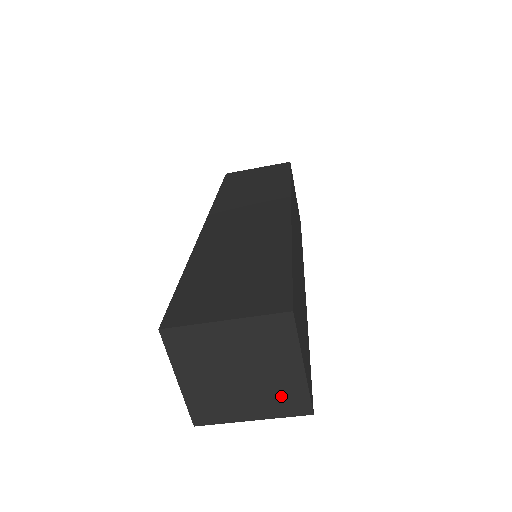
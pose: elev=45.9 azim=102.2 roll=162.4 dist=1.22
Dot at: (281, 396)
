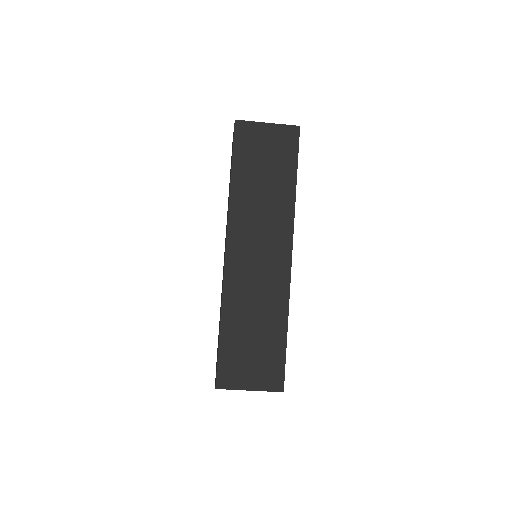
Dot at: occluded
